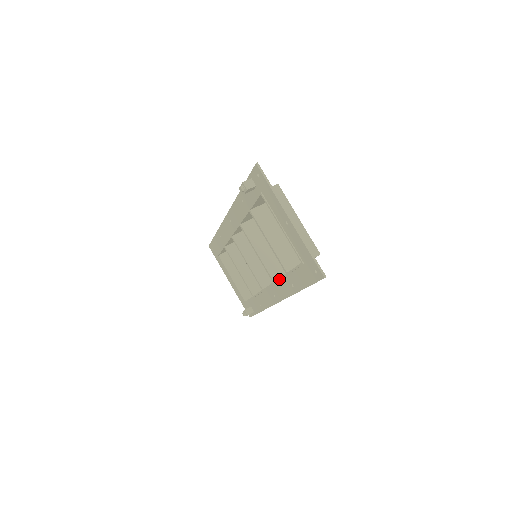
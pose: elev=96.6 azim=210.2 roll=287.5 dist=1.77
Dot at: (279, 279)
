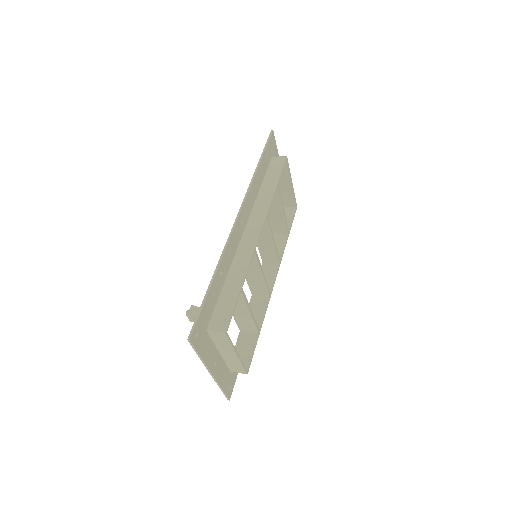
Dot at: occluded
